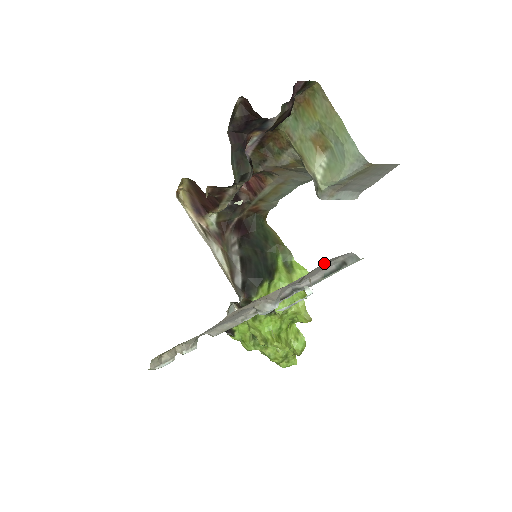
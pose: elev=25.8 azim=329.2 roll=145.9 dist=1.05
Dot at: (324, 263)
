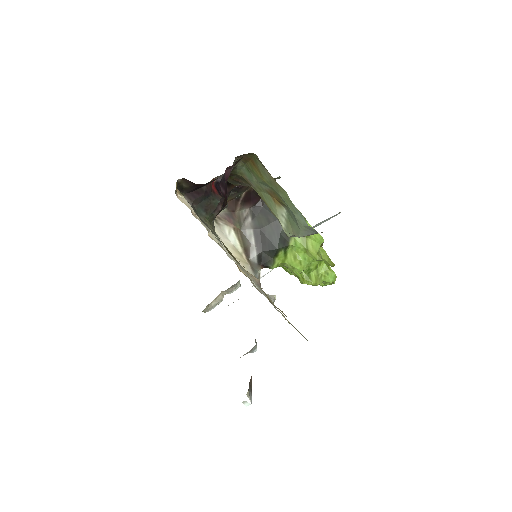
Dot at: occluded
